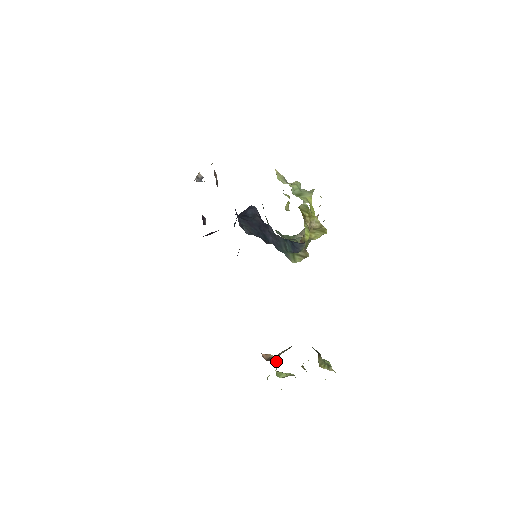
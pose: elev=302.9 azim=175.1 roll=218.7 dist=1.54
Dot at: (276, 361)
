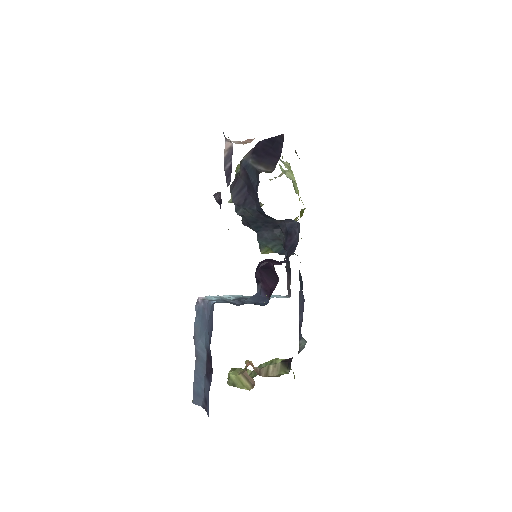
Dot at: occluded
